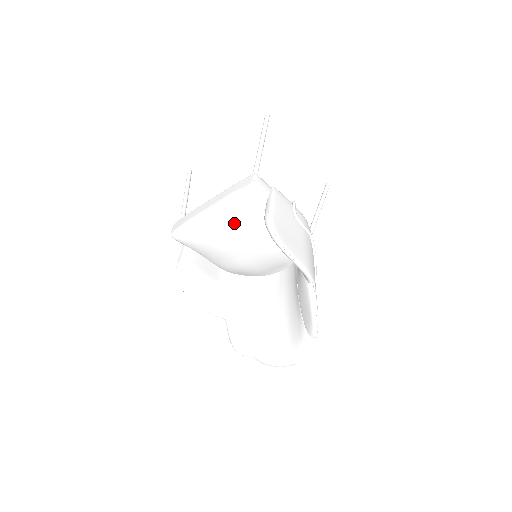
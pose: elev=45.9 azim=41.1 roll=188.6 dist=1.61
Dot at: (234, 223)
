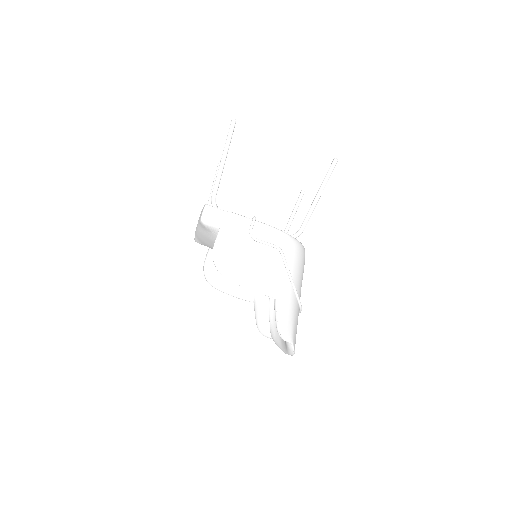
Dot at: (213, 241)
